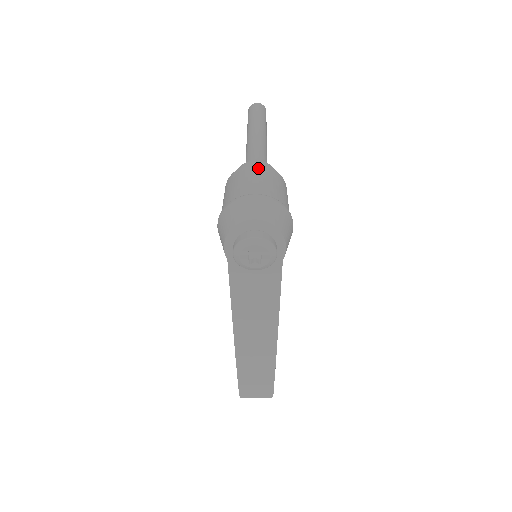
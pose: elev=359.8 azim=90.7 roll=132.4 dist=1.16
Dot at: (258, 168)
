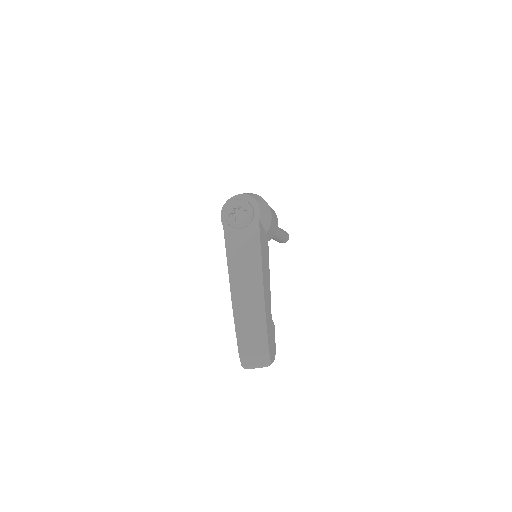
Dot at: occluded
